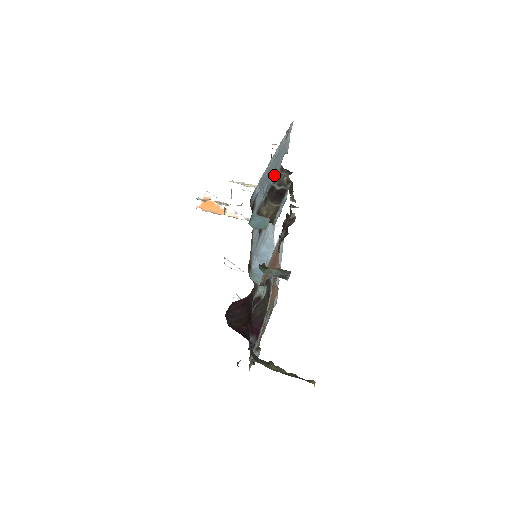
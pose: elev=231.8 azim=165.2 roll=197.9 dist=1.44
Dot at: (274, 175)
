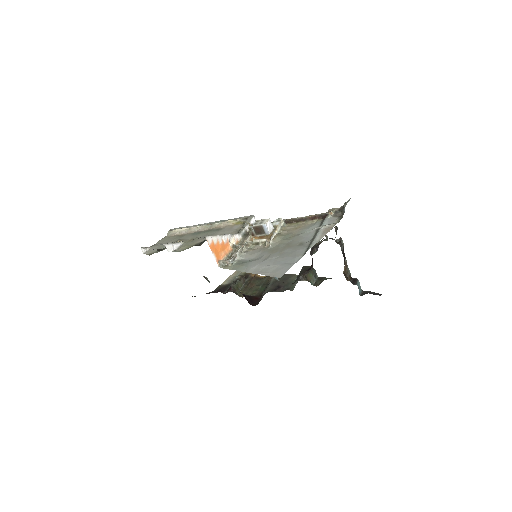
Dot at: occluded
